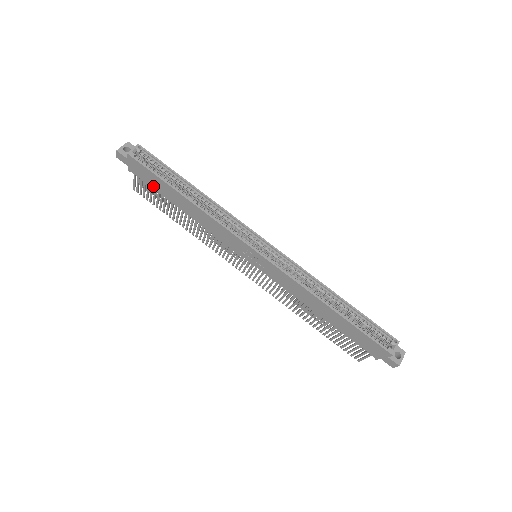
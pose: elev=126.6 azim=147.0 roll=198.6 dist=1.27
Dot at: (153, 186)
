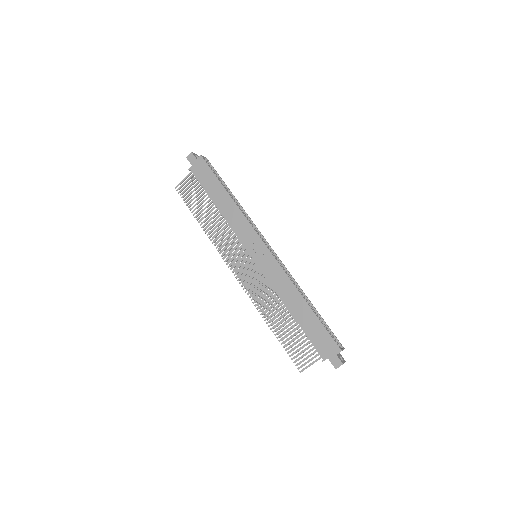
Dot at: (203, 183)
